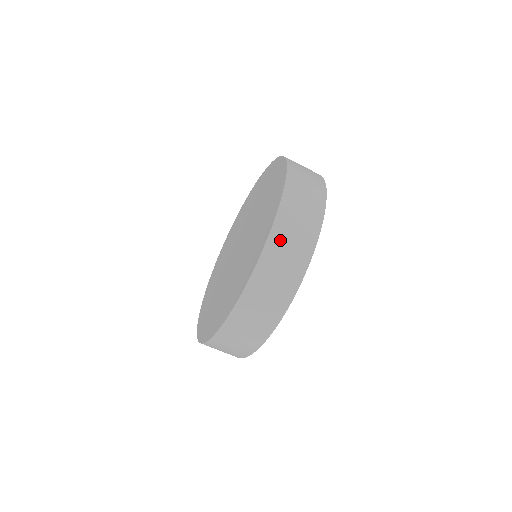
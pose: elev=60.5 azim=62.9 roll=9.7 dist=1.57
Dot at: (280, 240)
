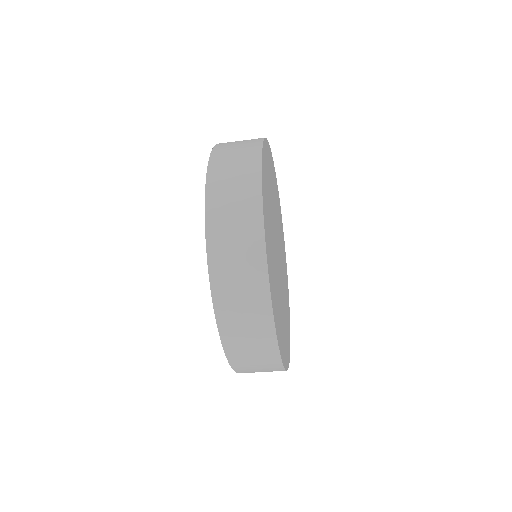
Dot at: (219, 206)
